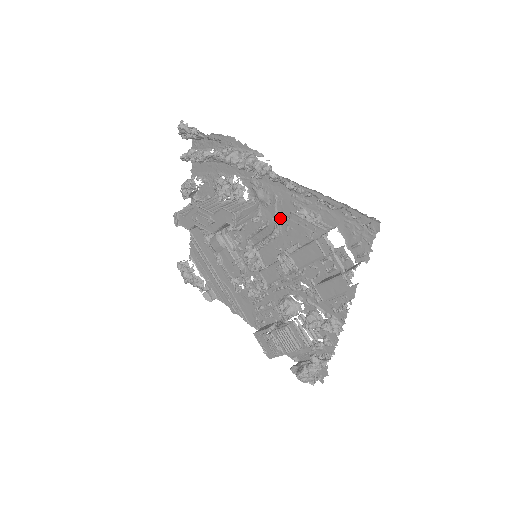
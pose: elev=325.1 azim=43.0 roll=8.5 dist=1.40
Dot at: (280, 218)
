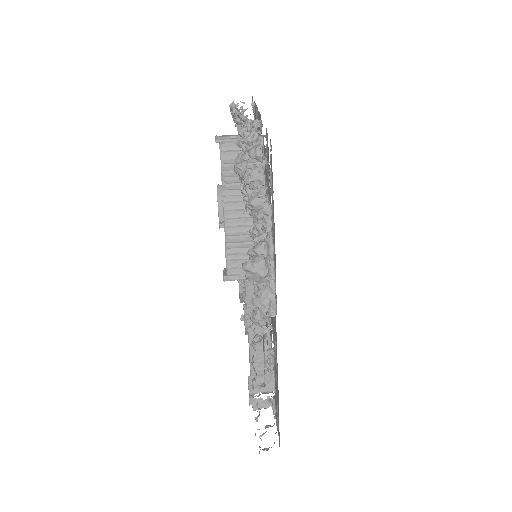
Dot at: occluded
